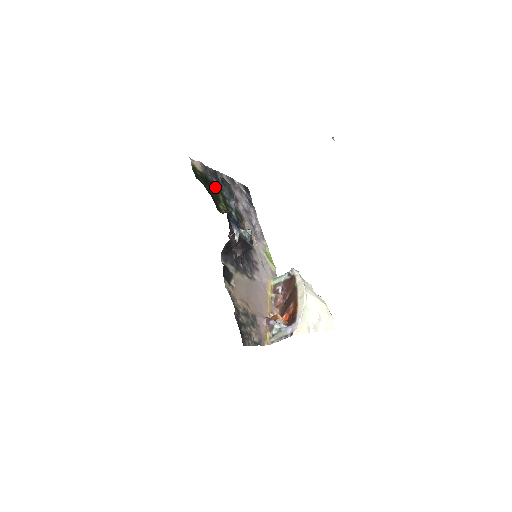
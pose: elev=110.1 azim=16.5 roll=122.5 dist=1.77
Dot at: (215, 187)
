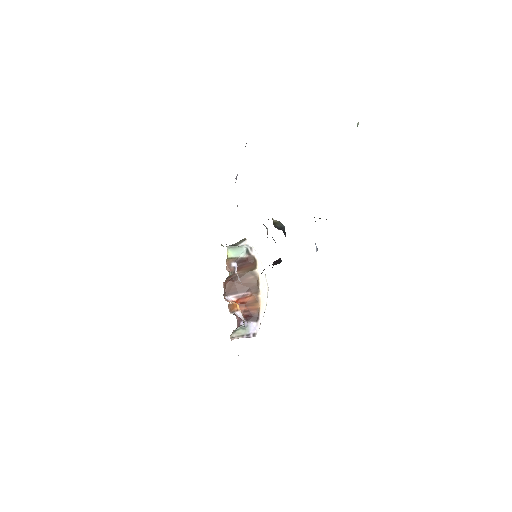
Dot at: occluded
